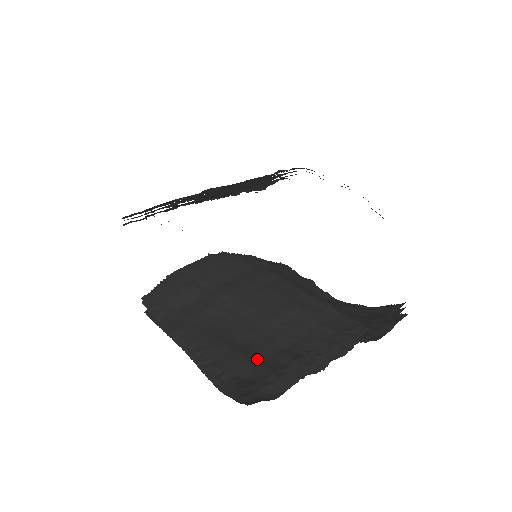
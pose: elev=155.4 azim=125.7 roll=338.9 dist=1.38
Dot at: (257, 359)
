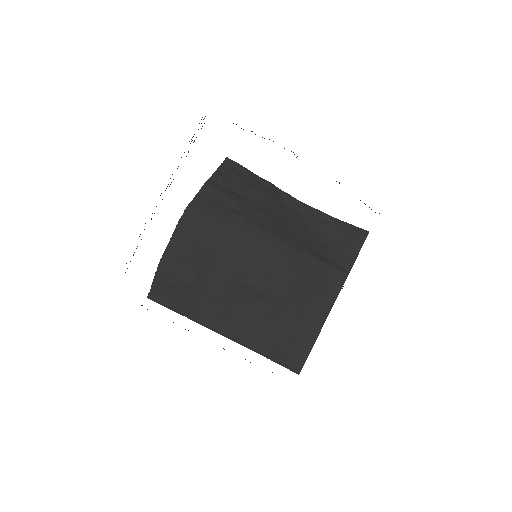
Dot at: (290, 339)
